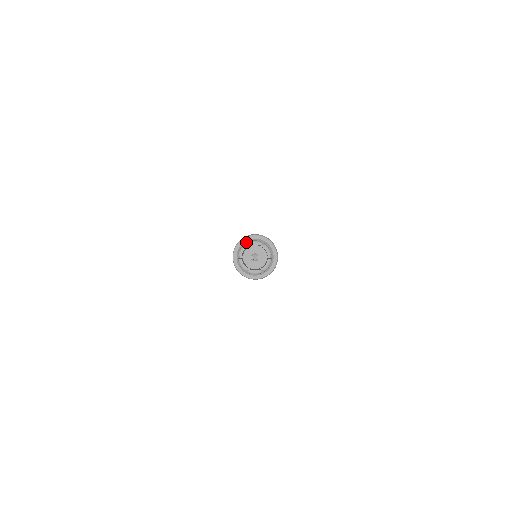
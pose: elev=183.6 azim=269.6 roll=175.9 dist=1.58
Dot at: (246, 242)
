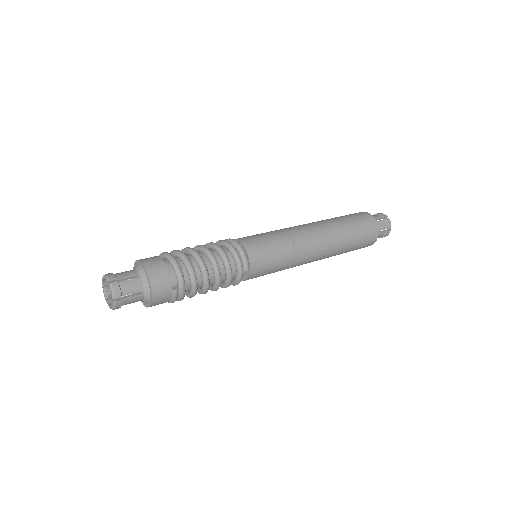
Dot at: (136, 266)
